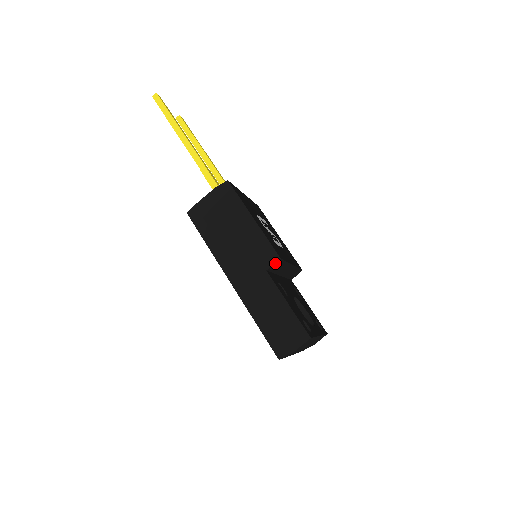
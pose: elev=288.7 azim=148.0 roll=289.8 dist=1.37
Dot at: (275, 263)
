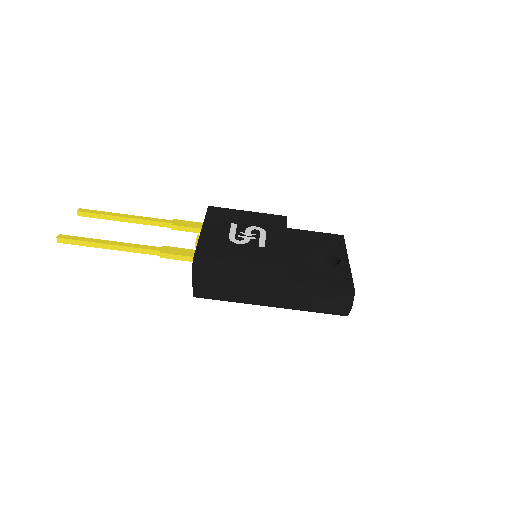
Dot at: (286, 273)
